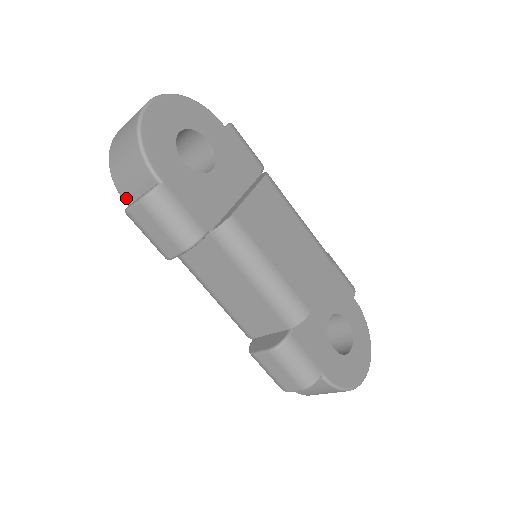
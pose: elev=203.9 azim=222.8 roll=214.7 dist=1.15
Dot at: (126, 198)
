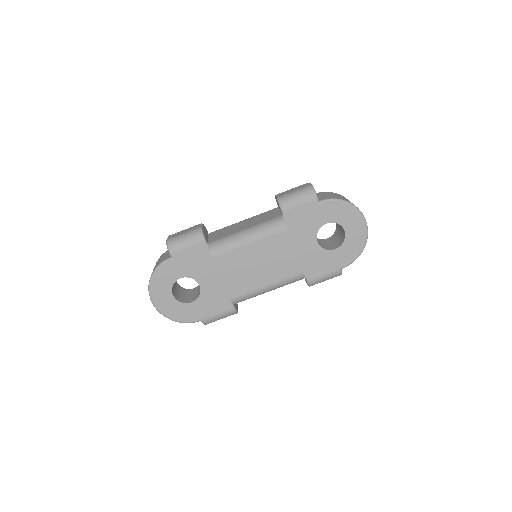
Dot at: occluded
